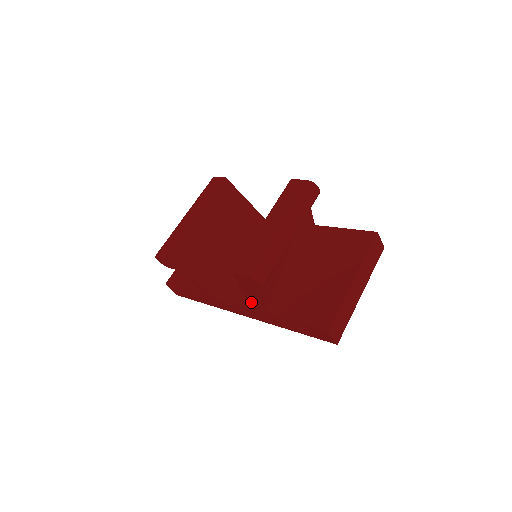
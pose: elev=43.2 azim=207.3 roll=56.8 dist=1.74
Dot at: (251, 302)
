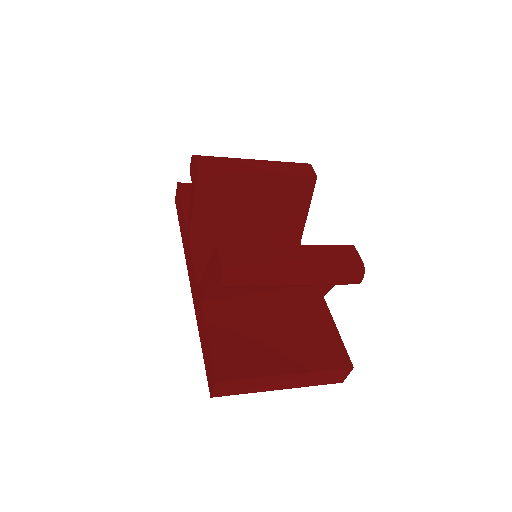
Dot at: (203, 281)
